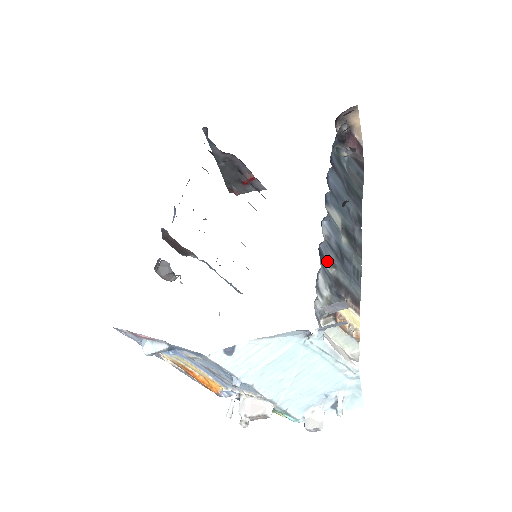
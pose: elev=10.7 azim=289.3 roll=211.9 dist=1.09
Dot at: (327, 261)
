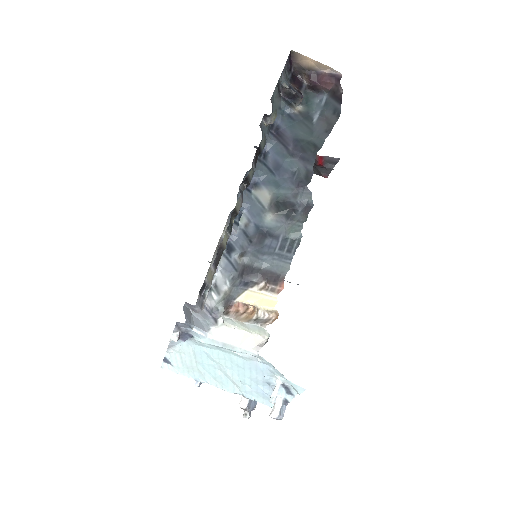
Dot at: (238, 252)
